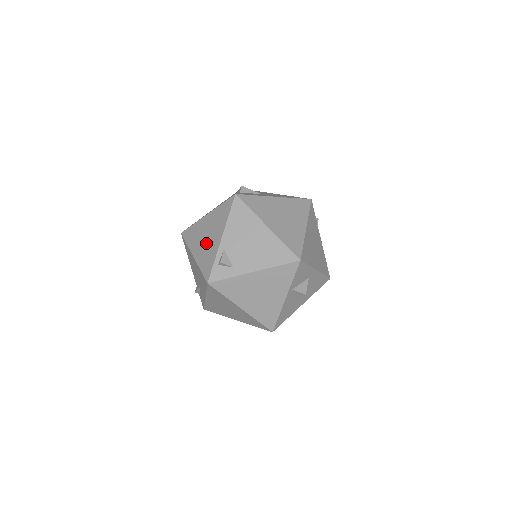
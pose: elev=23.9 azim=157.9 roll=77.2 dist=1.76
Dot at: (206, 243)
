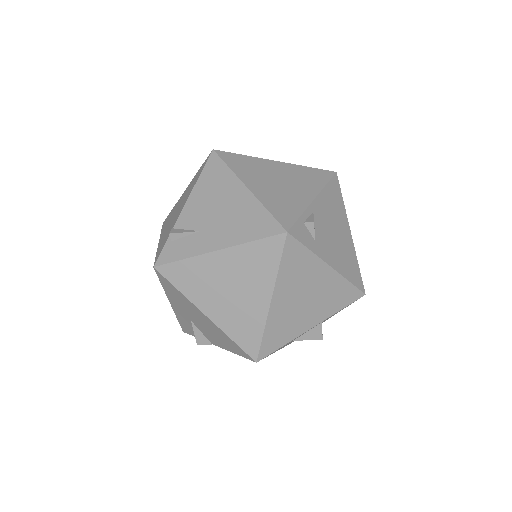
Dot at: (280, 187)
